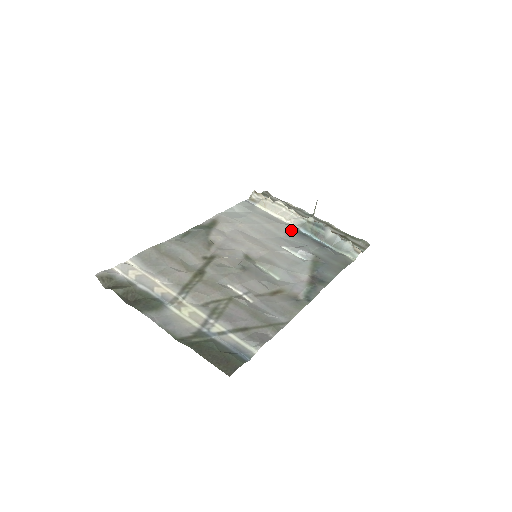
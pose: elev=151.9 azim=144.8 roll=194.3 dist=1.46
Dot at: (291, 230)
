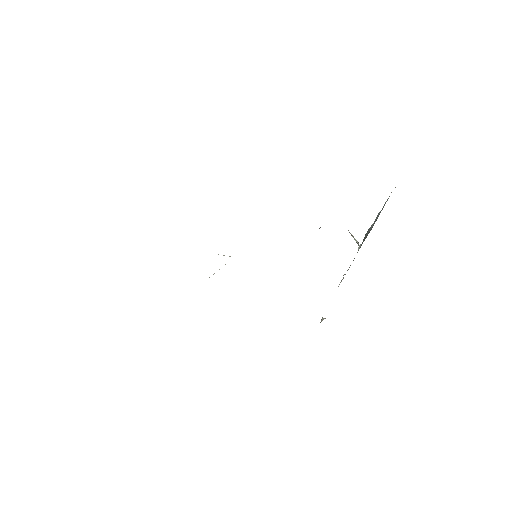
Dot at: occluded
